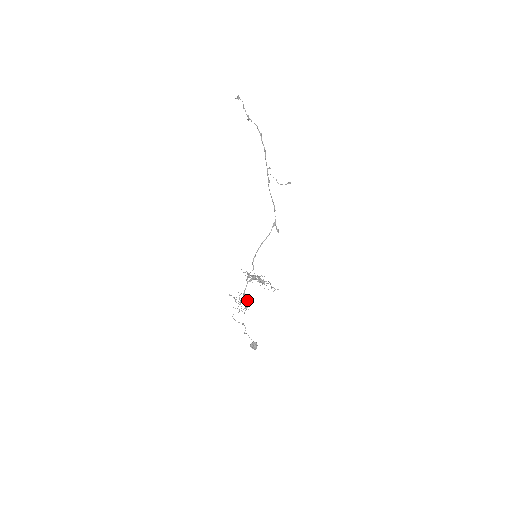
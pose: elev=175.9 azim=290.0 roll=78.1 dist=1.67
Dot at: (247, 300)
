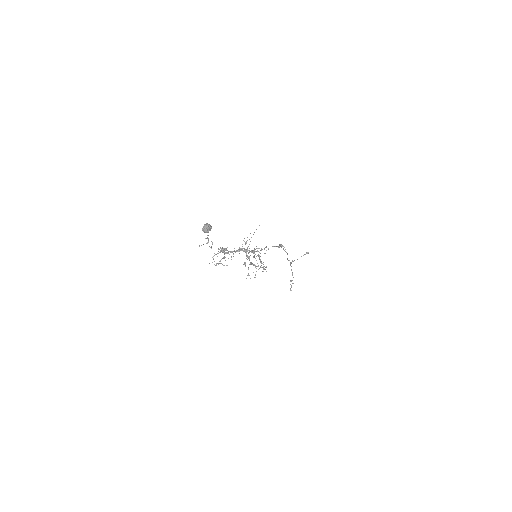
Dot at: occluded
